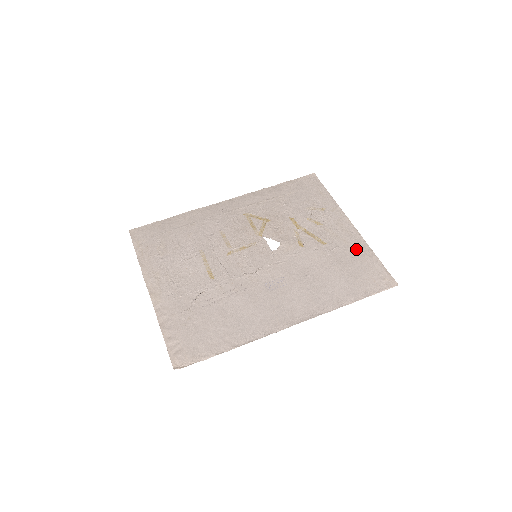
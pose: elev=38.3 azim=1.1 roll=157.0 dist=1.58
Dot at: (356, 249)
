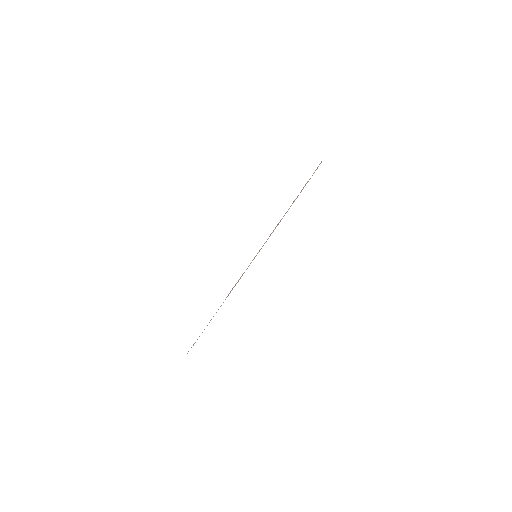
Dot at: occluded
